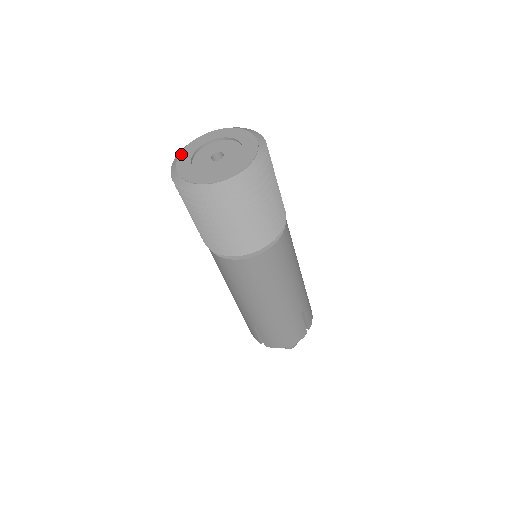
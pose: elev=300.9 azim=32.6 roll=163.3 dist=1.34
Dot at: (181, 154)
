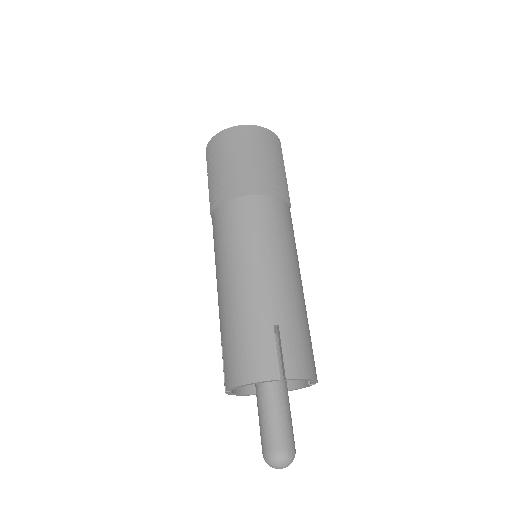
Dot at: occluded
